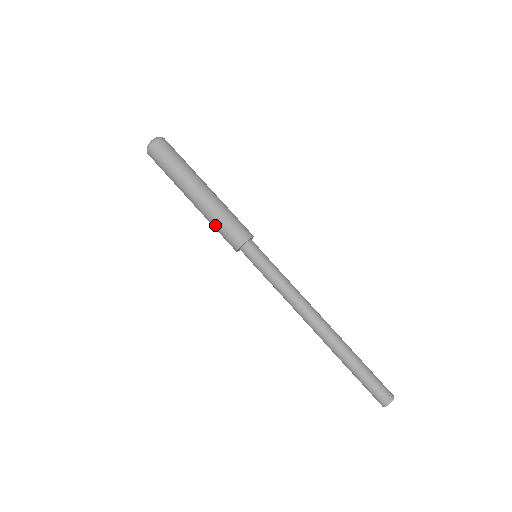
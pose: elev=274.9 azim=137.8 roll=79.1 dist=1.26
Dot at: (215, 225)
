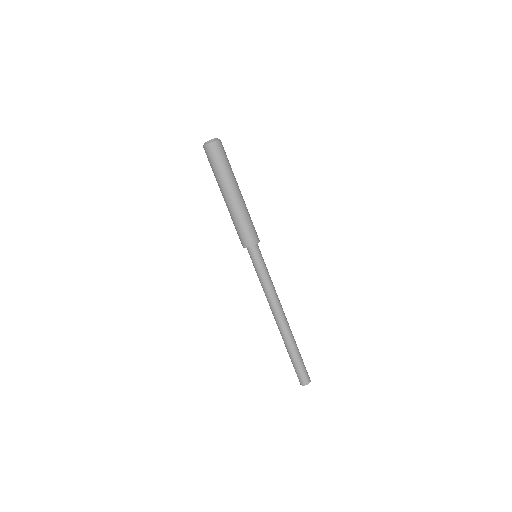
Dot at: (237, 223)
